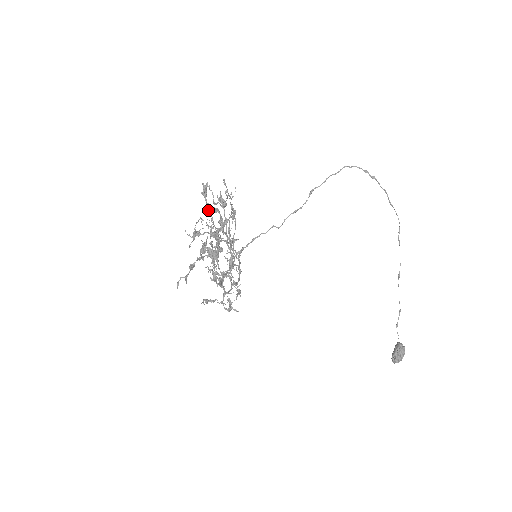
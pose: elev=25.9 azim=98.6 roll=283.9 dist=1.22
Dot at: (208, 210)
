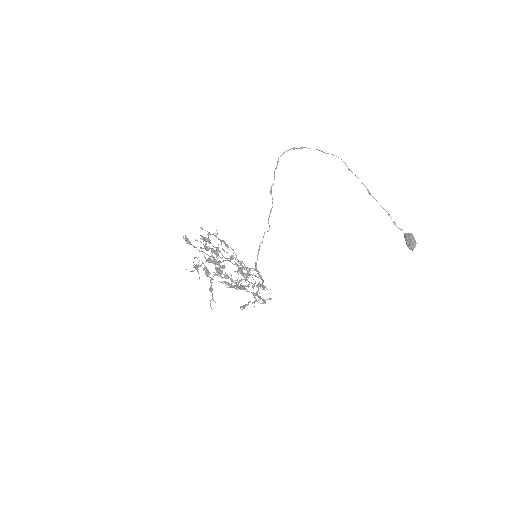
Dot at: occluded
